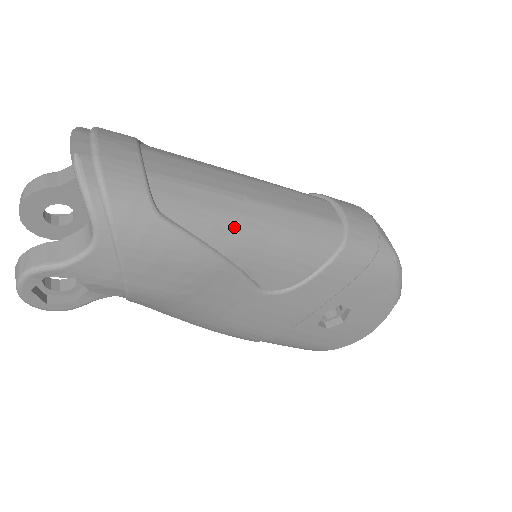
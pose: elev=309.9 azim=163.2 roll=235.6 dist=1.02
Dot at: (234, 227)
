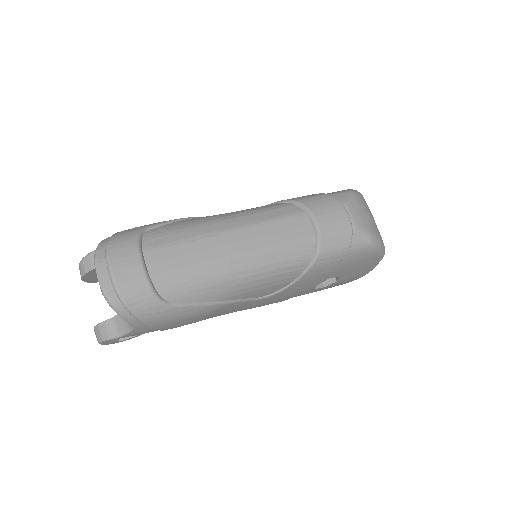
Dot at: (222, 285)
